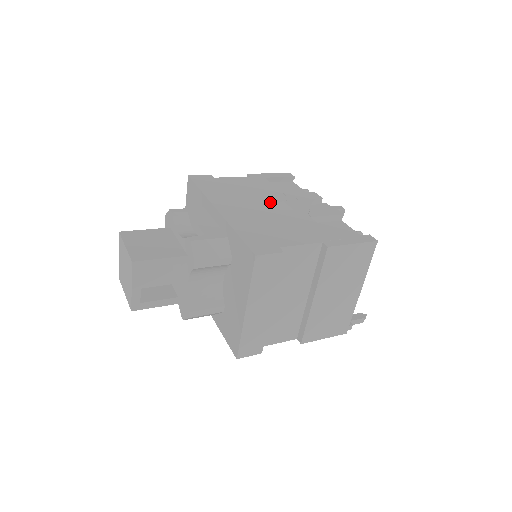
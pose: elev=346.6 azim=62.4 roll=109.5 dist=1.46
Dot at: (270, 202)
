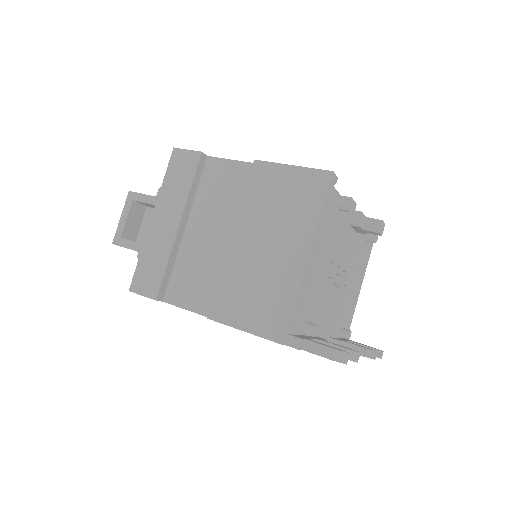
Dot at: occluded
